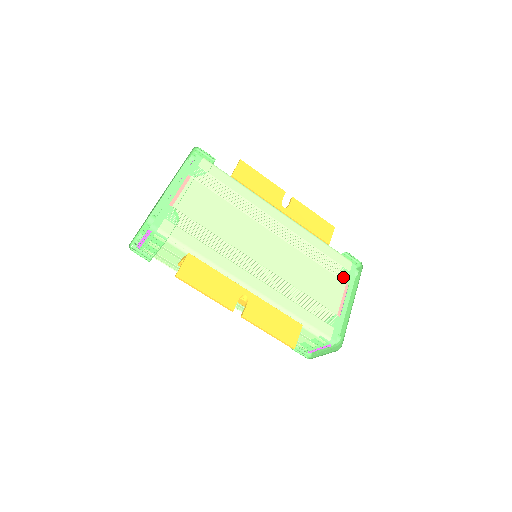
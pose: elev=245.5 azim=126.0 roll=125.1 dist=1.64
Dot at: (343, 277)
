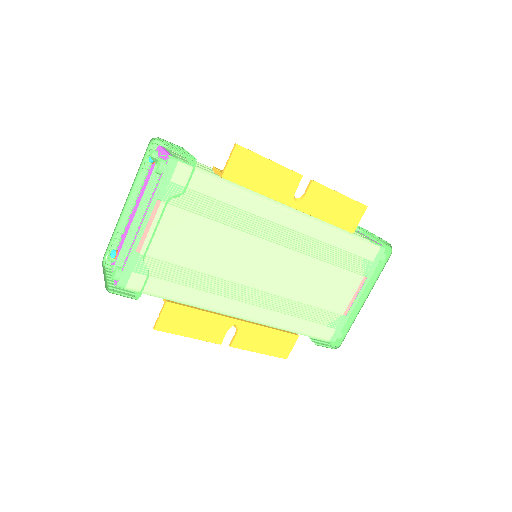
Dot at: (362, 271)
